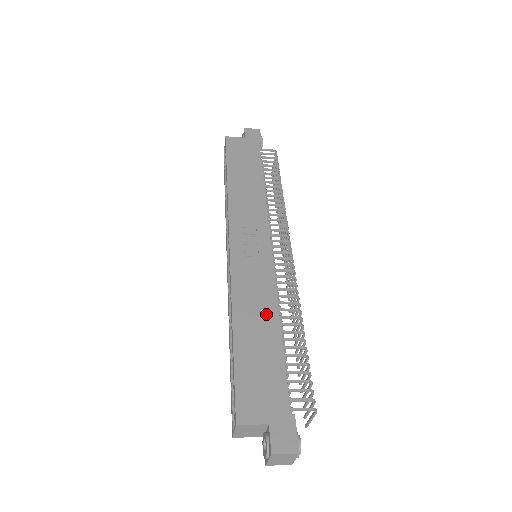
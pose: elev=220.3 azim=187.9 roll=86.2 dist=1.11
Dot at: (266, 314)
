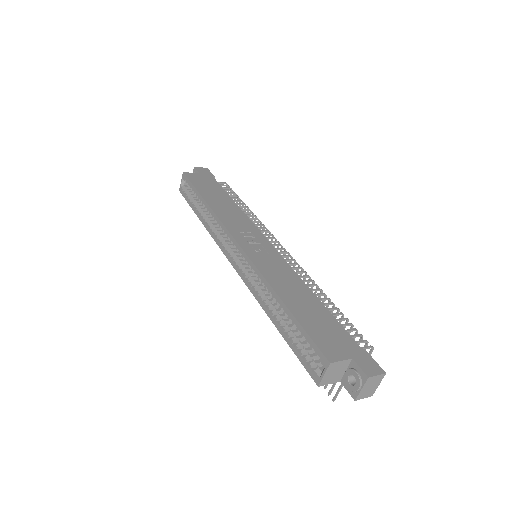
Dot at: (299, 287)
